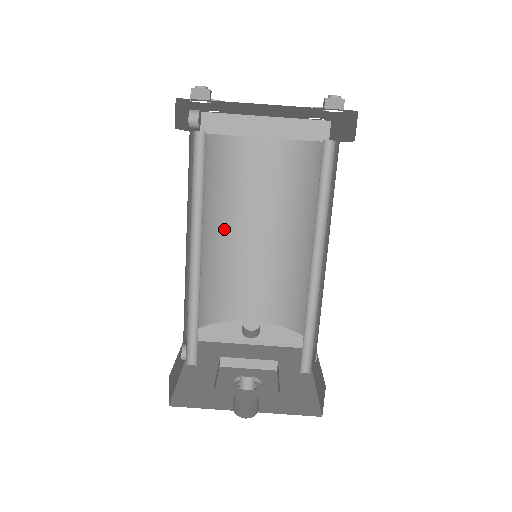
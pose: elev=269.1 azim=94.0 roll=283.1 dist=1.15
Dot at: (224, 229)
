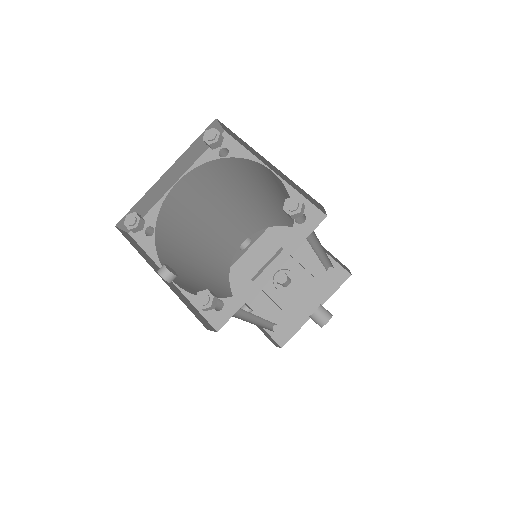
Dot at: (199, 245)
